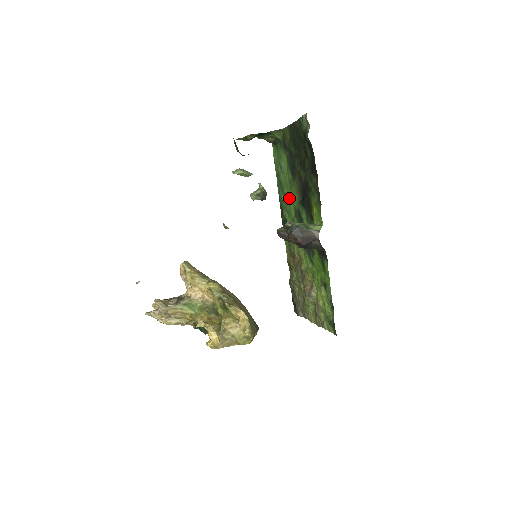
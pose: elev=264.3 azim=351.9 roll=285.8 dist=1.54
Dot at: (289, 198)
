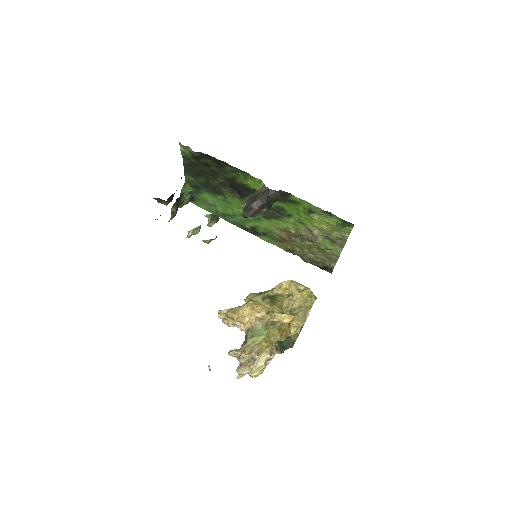
Dot at: (236, 211)
